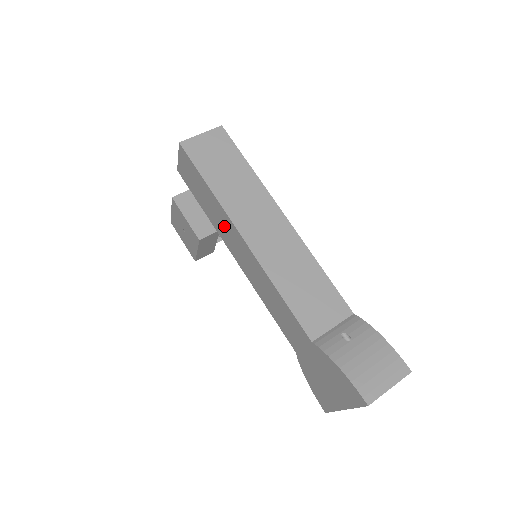
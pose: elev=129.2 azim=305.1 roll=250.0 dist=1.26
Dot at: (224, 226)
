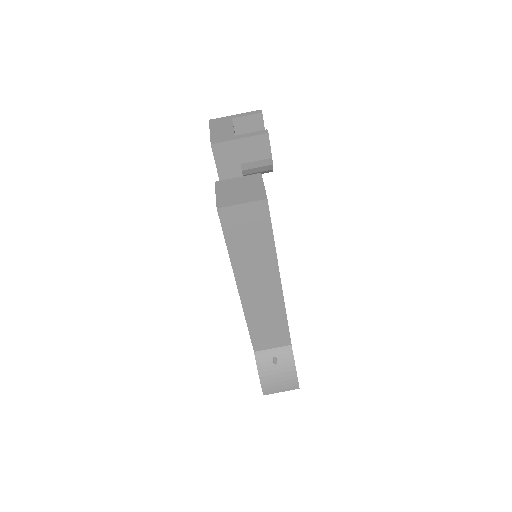
Dot at: occluded
